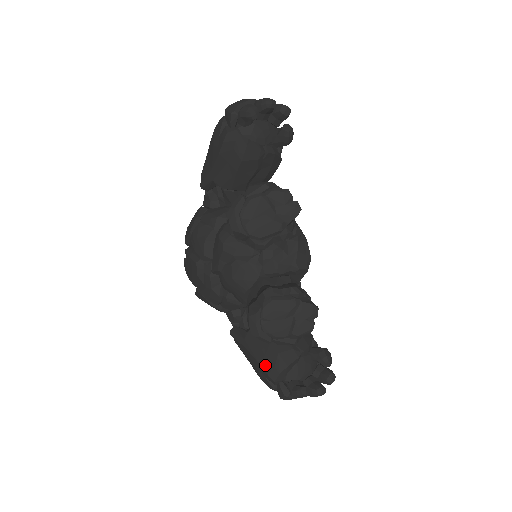
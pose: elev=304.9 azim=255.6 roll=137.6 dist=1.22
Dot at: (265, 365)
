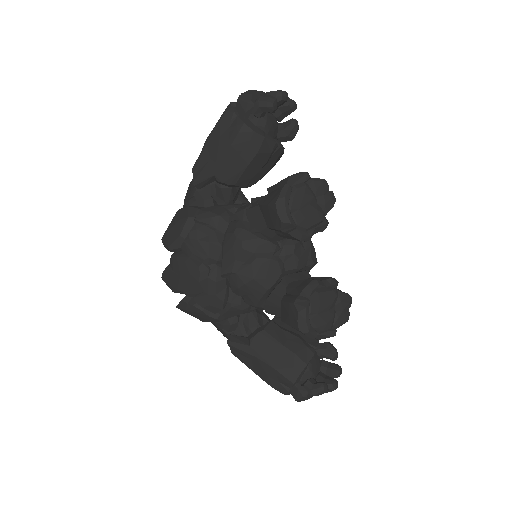
Dot at: (282, 368)
